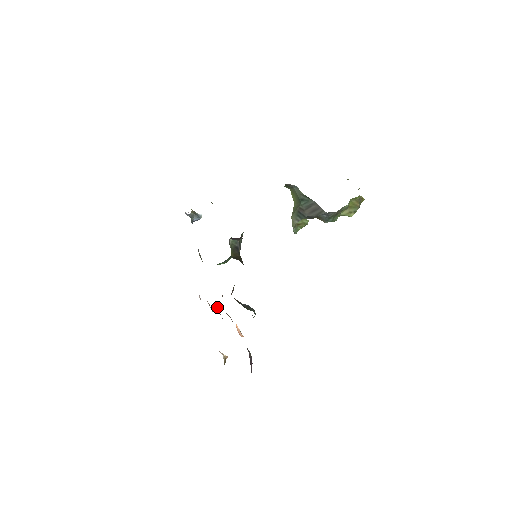
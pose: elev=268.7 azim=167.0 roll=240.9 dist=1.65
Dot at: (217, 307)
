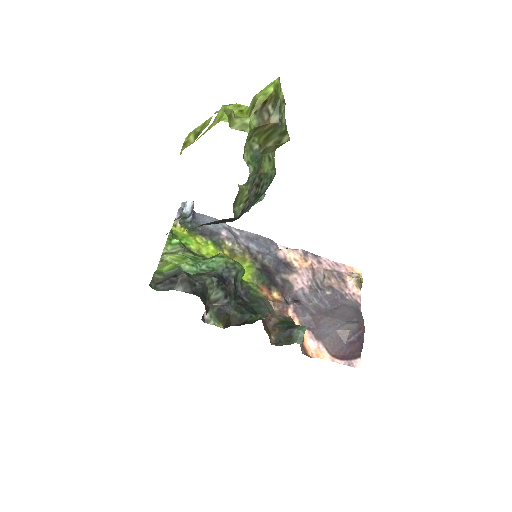
Dot at: (285, 298)
